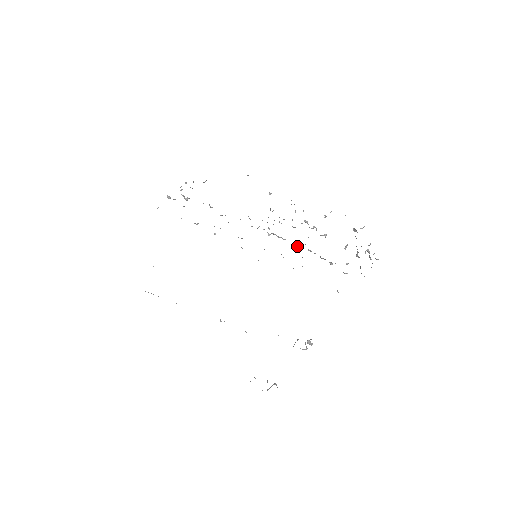
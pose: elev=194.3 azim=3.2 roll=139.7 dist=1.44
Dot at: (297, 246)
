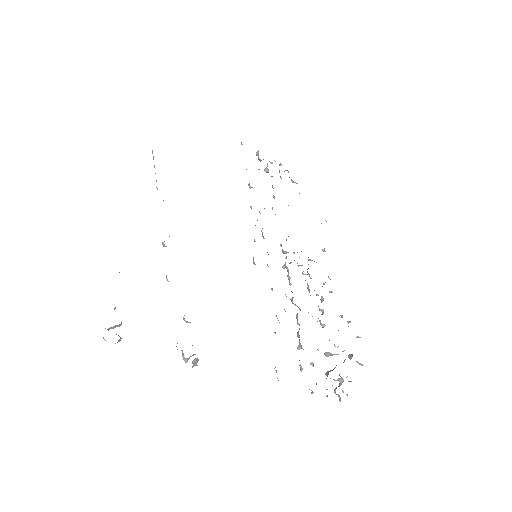
Dot at: (292, 300)
